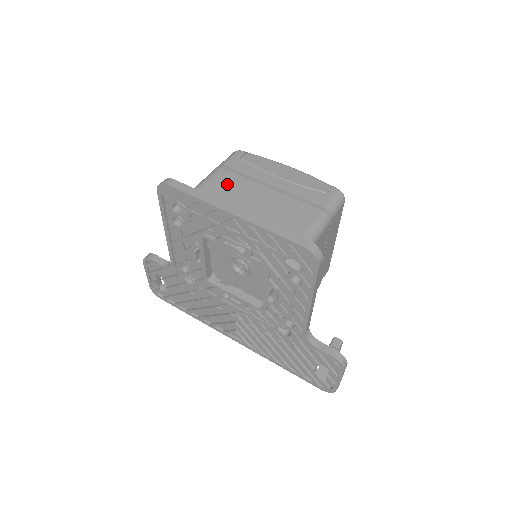
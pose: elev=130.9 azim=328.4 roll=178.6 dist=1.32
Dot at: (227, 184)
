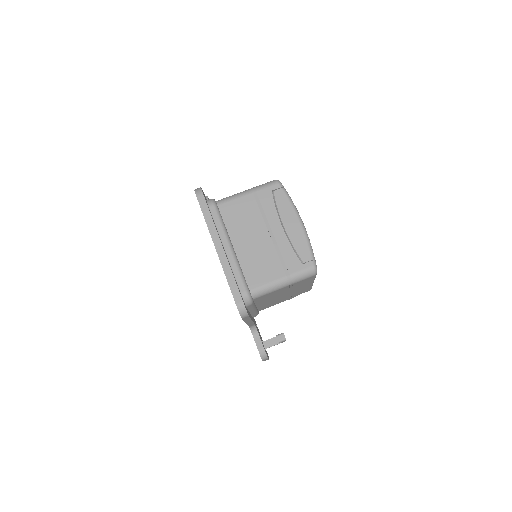
Dot at: (244, 211)
